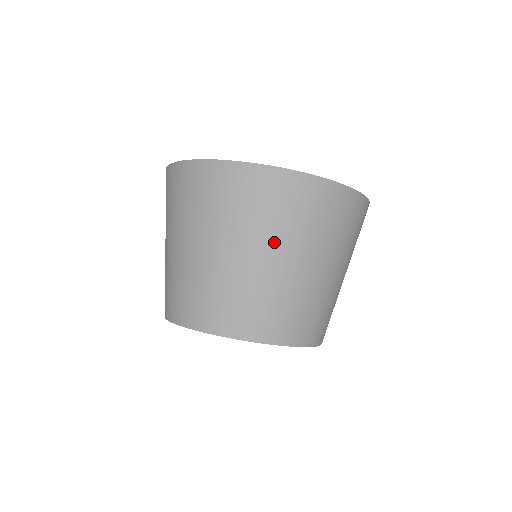
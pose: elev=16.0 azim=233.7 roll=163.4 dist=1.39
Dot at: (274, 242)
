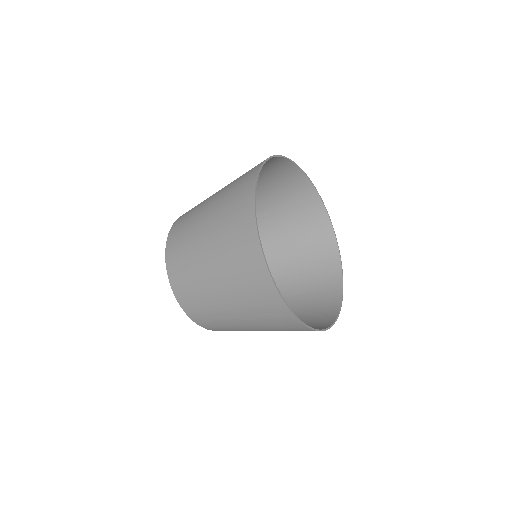
Dot at: occluded
